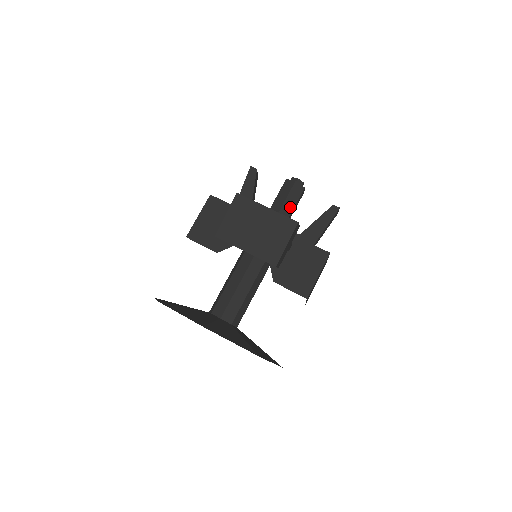
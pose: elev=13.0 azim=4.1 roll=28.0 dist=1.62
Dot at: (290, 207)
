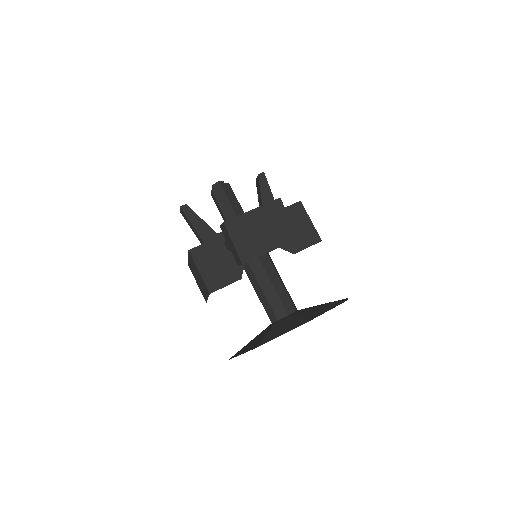
Dot at: (237, 204)
